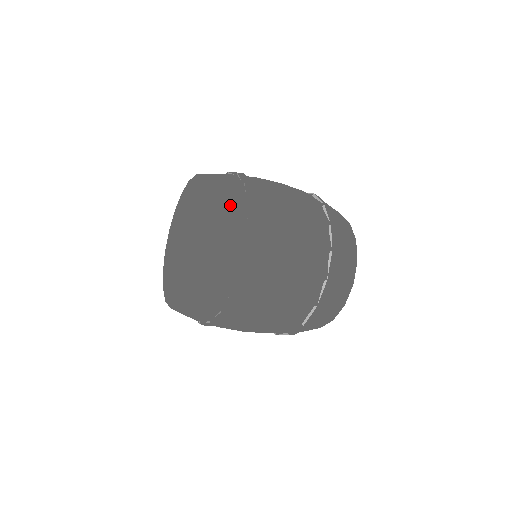
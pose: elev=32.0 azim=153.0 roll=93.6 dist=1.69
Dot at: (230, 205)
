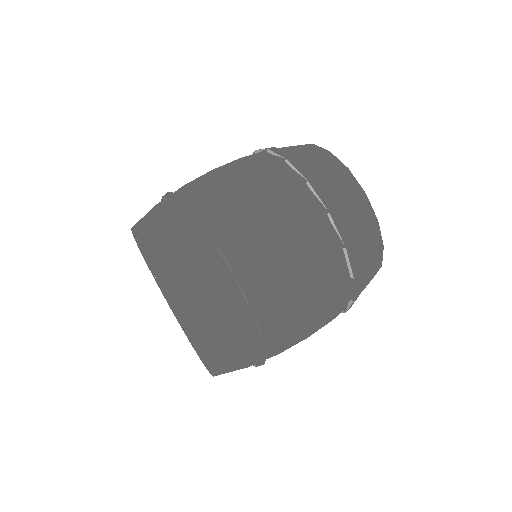
Dot at: (166, 229)
